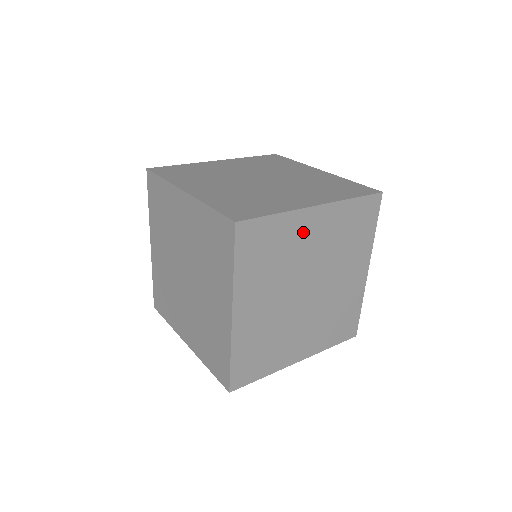
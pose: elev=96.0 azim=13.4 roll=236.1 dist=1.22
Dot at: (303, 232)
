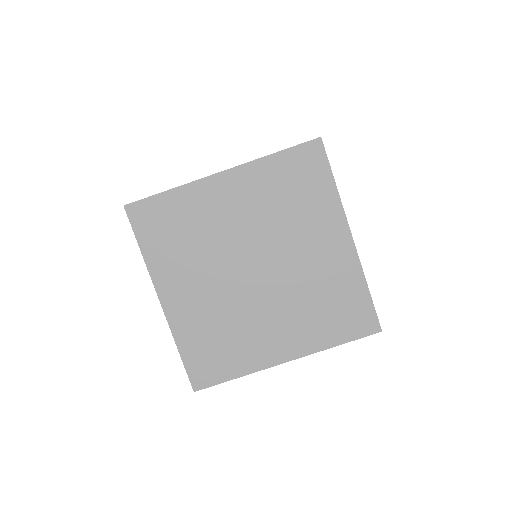
Dot at: (214, 204)
